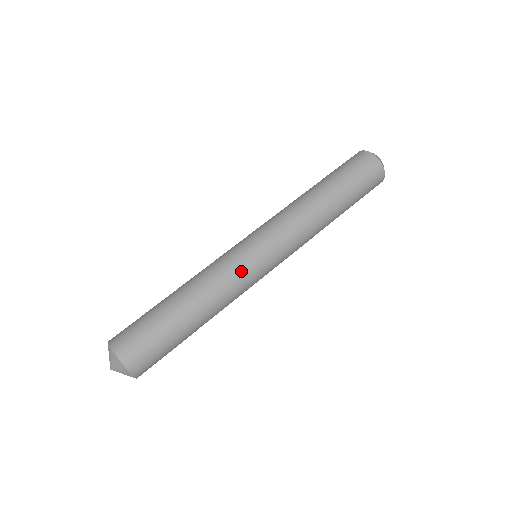
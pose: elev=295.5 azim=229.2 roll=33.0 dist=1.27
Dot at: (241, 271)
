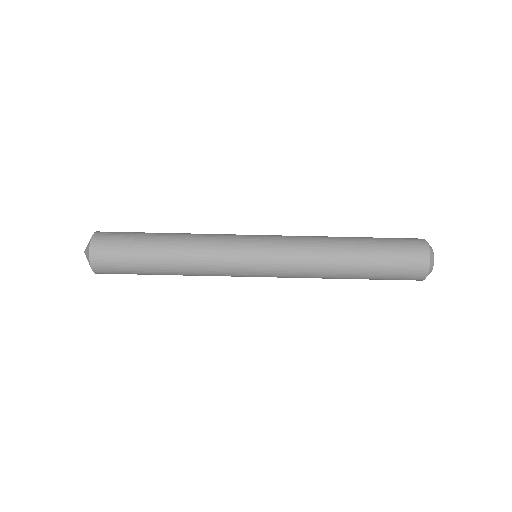
Dot at: (228, 274)
